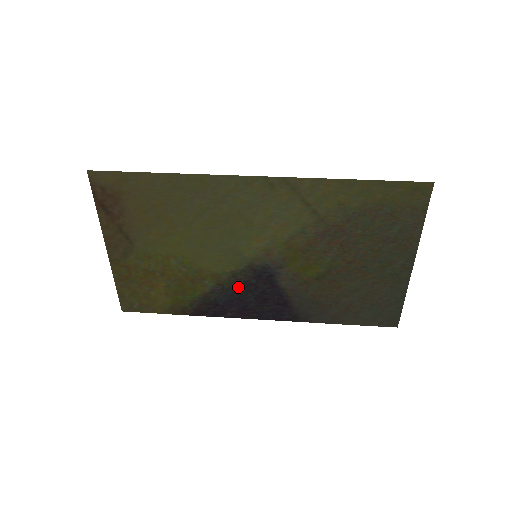
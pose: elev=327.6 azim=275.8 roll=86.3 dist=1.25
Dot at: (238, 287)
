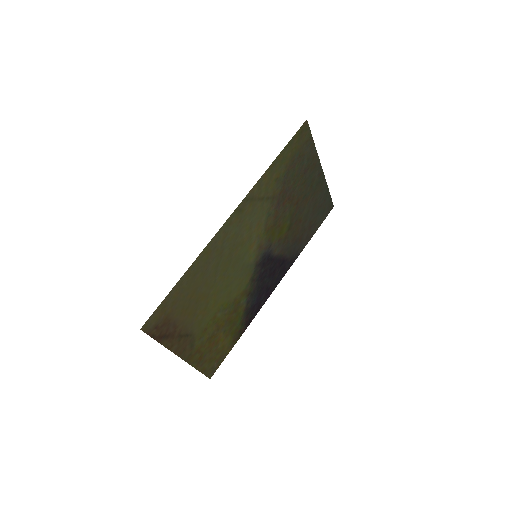
Dot at: (258, 283)
